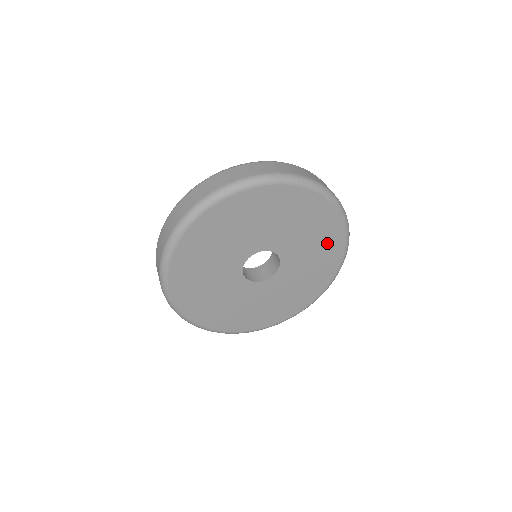
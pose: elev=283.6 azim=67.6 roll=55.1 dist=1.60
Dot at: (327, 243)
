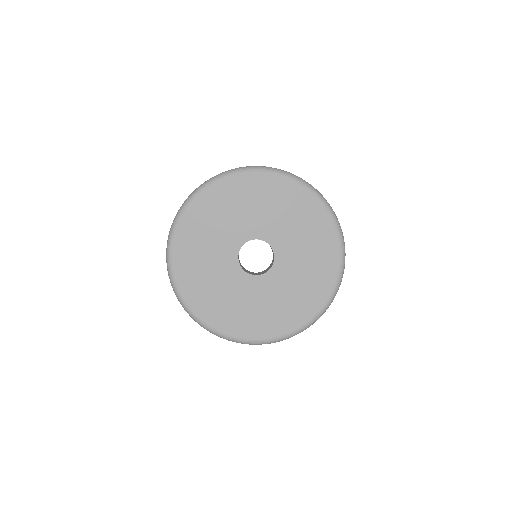
Dot at: (317, 280)
